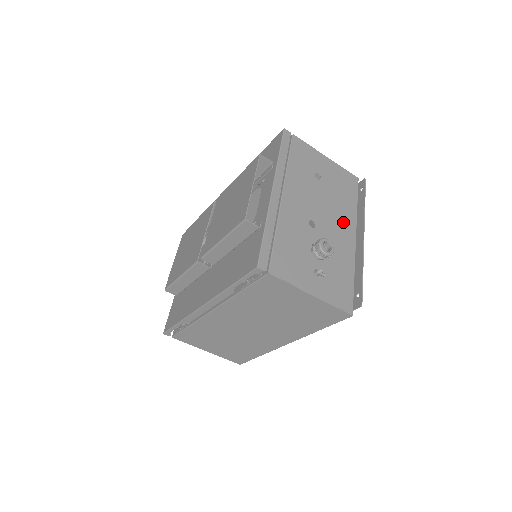
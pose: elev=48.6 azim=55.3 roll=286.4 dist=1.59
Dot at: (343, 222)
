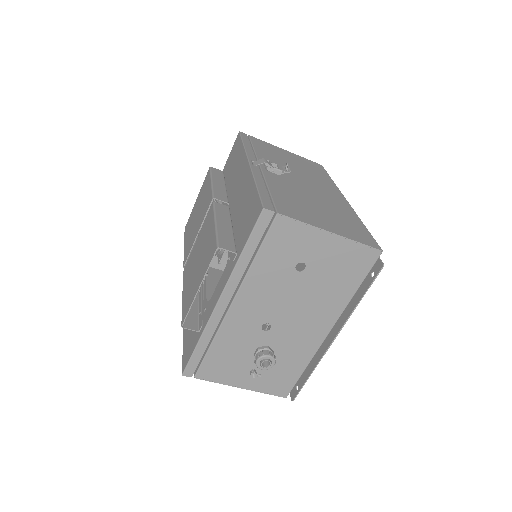
Dot at: (318, 316)
